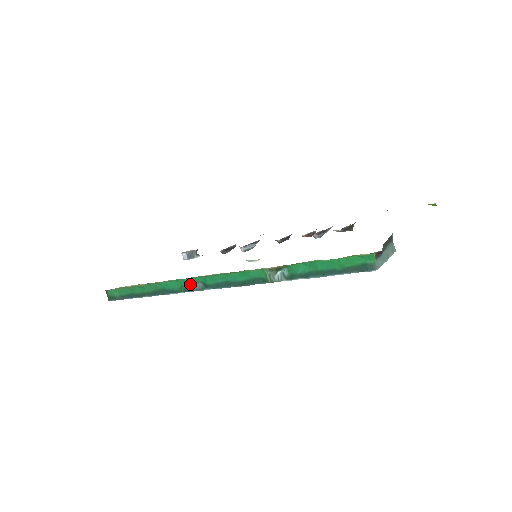
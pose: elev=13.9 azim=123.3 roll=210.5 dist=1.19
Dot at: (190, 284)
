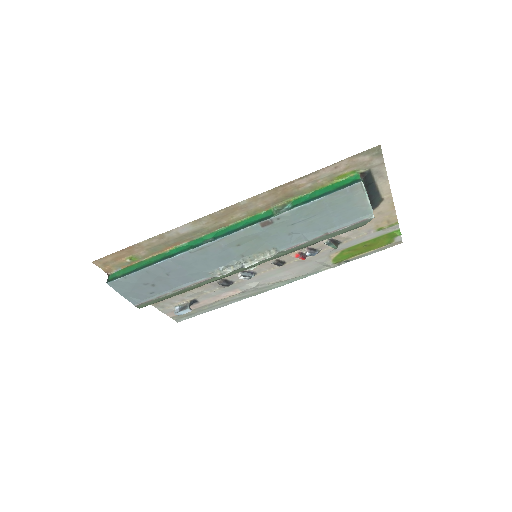
Dot at: (201, 241)
